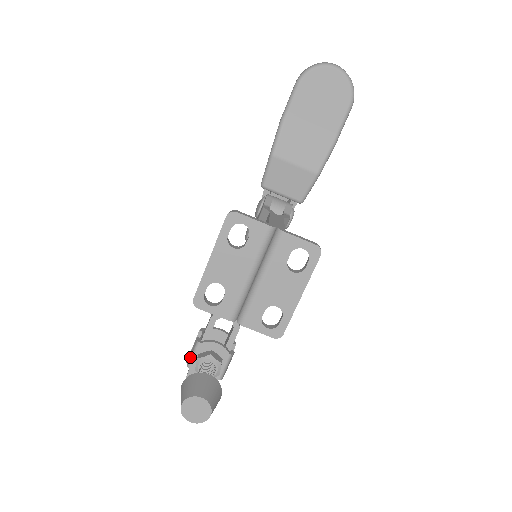
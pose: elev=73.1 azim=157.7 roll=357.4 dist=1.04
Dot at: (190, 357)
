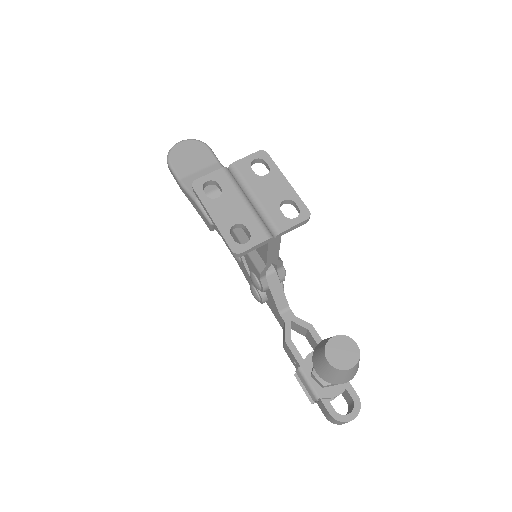
Dot at: (309, 389)
